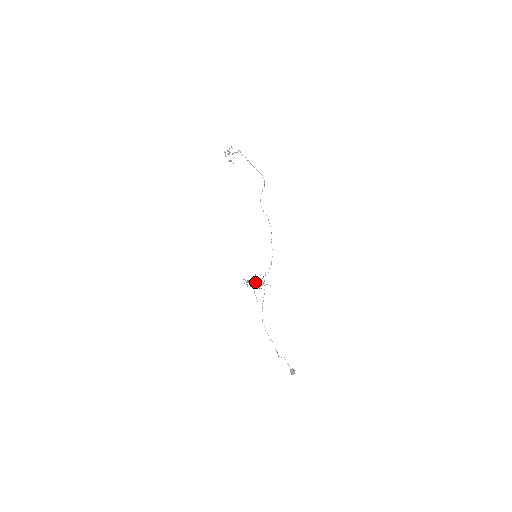
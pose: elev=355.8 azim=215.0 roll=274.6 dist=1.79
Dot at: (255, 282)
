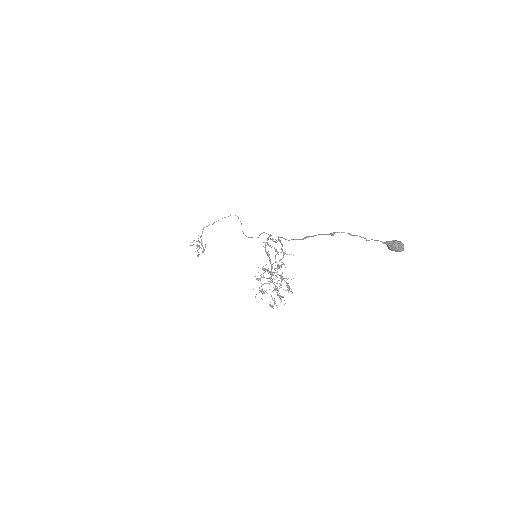
Dot at: occluded
